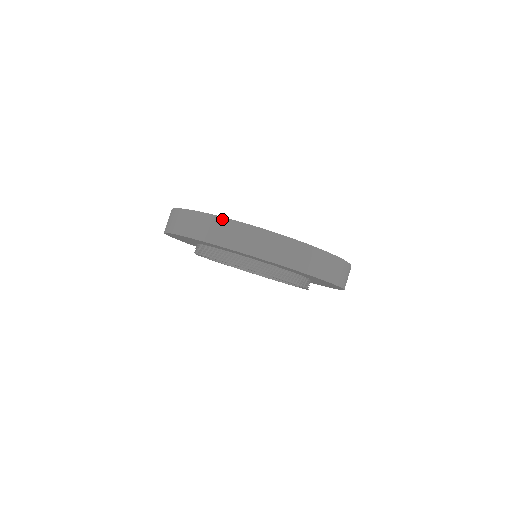
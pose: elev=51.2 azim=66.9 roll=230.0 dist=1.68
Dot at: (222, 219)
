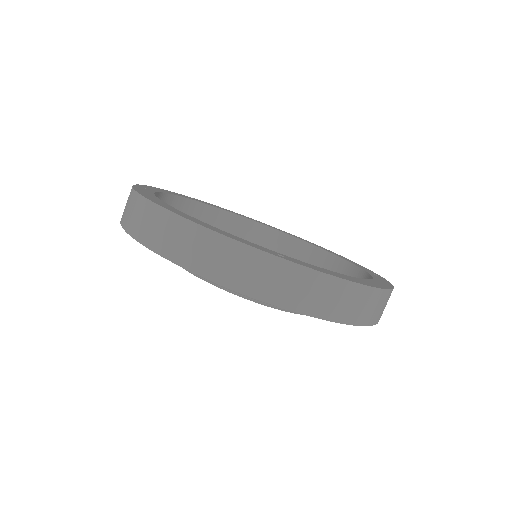
Dot at: (177, 218)
